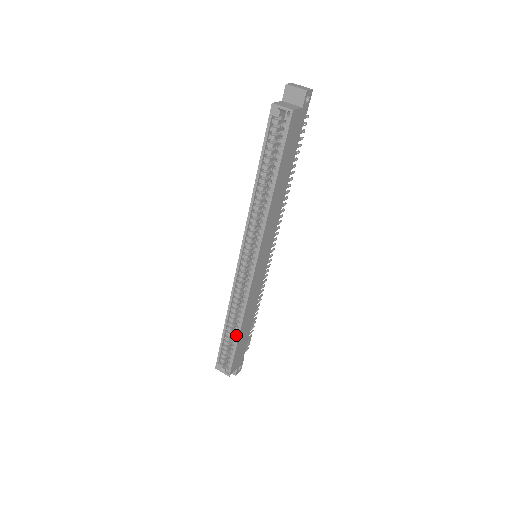
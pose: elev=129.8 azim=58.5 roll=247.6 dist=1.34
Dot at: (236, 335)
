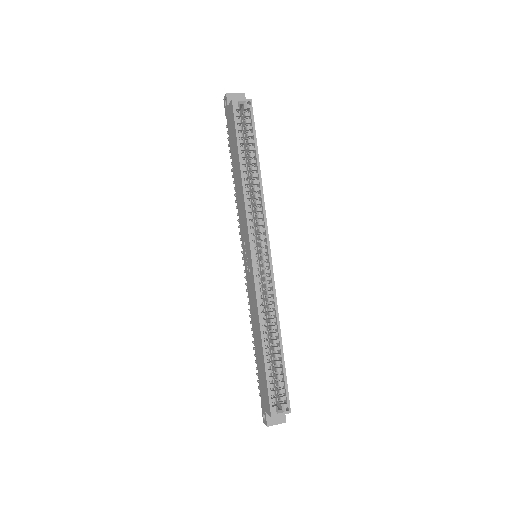
Dot at: (277, 352)
